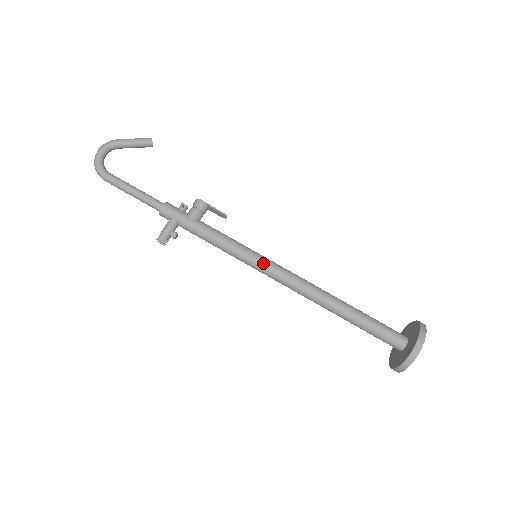
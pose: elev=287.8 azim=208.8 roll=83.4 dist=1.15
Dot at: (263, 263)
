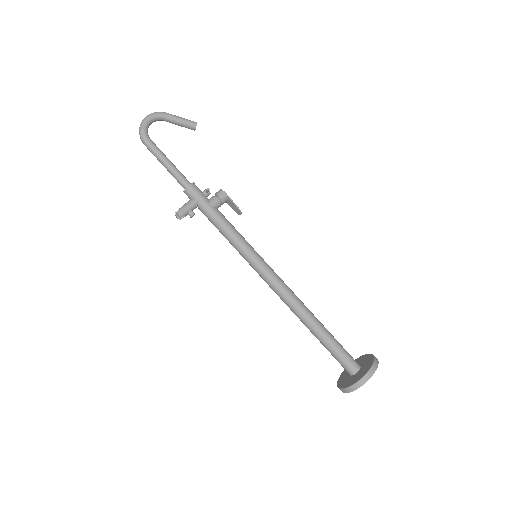
Dot at: (261, 264)
